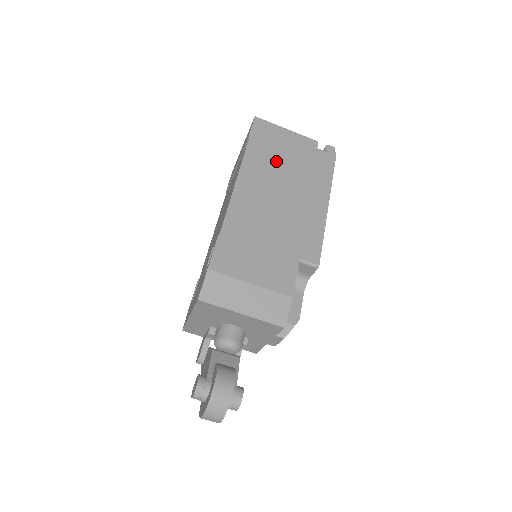
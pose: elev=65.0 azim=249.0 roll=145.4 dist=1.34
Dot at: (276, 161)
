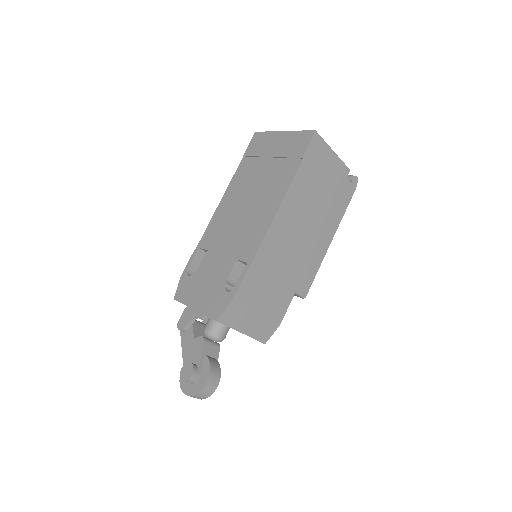
Dot at: (313, 190)
